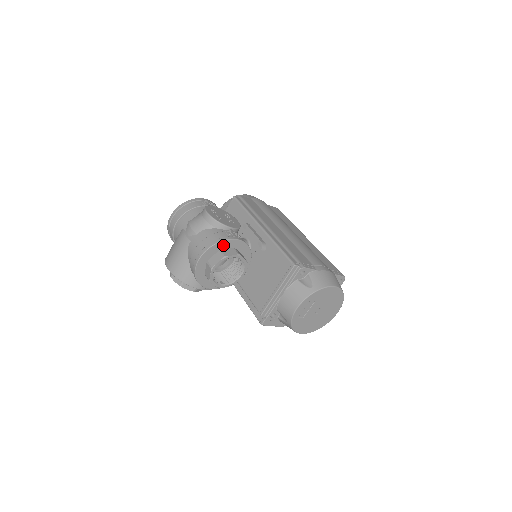
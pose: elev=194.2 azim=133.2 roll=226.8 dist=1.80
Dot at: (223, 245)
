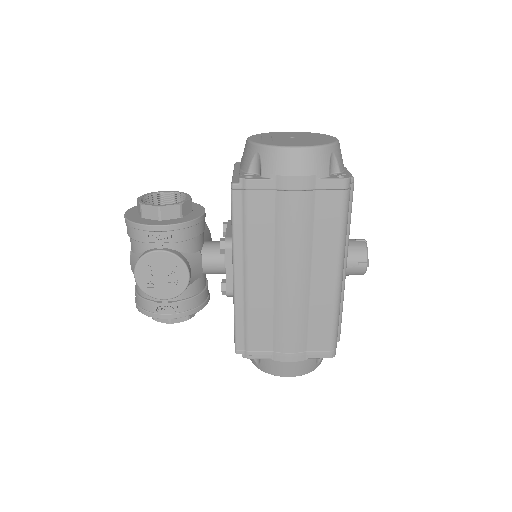
Dot at: occluded
